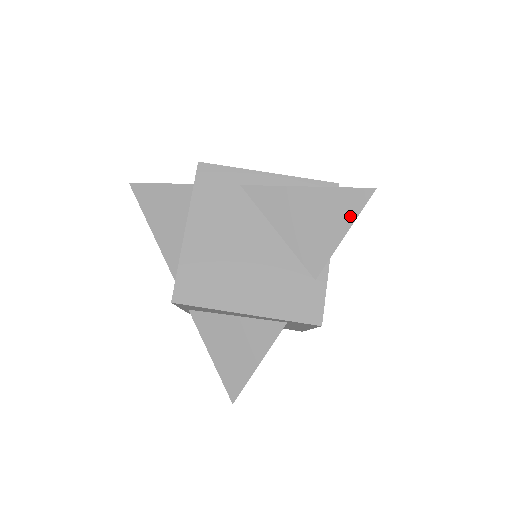
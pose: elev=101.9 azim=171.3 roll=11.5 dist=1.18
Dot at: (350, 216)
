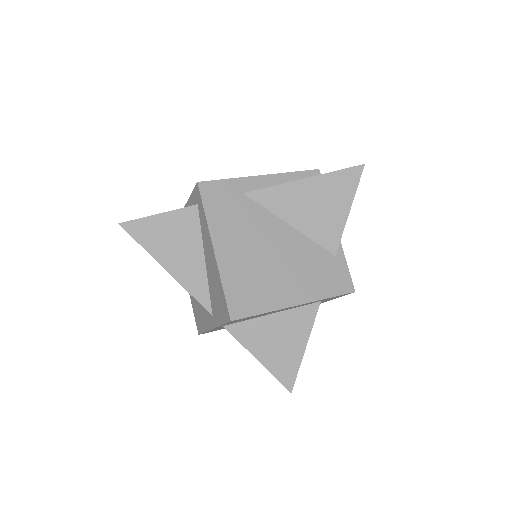
Dot at: (350, 193)
